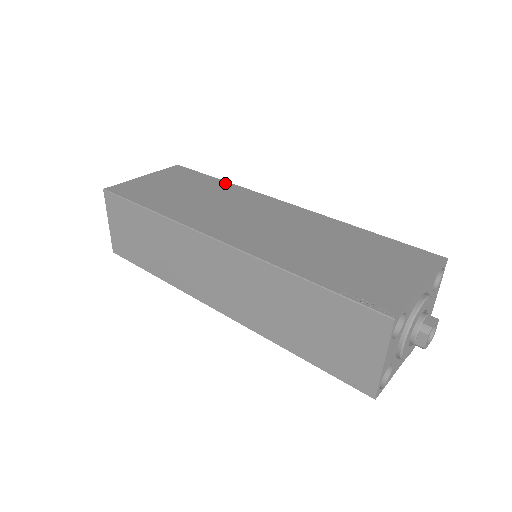
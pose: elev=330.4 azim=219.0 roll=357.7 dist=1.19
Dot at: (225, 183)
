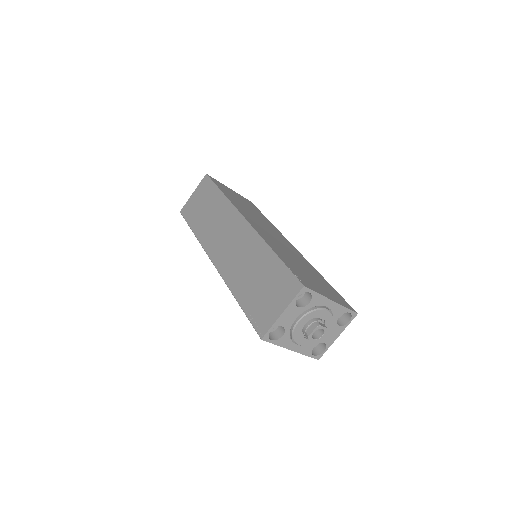
Dot at: (269, 221)
